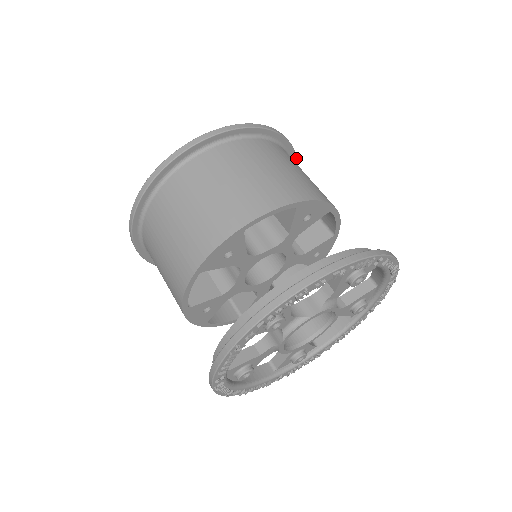
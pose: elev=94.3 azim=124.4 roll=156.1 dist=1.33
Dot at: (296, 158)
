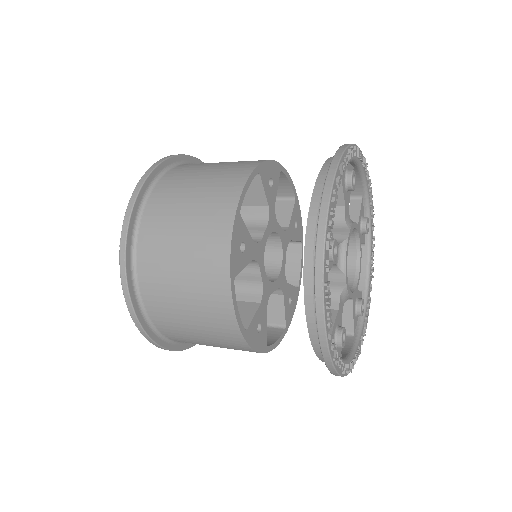
Dot at: occluded
